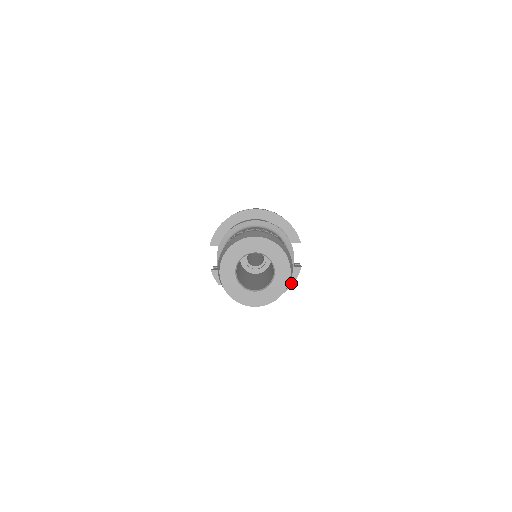
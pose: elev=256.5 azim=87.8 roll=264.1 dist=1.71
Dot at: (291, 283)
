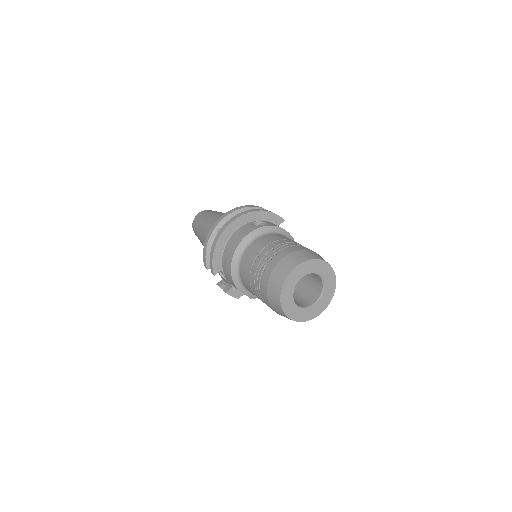
Dot at: occluded
